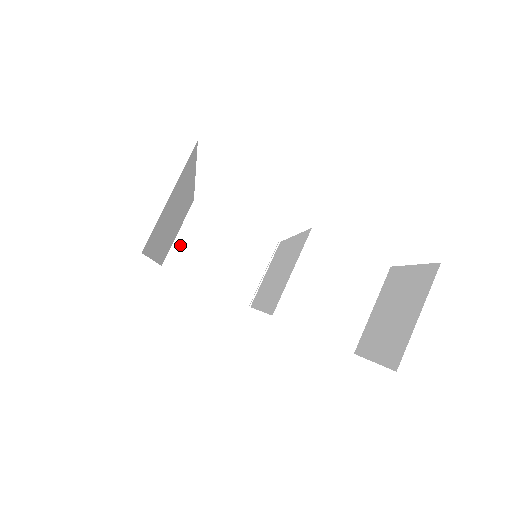
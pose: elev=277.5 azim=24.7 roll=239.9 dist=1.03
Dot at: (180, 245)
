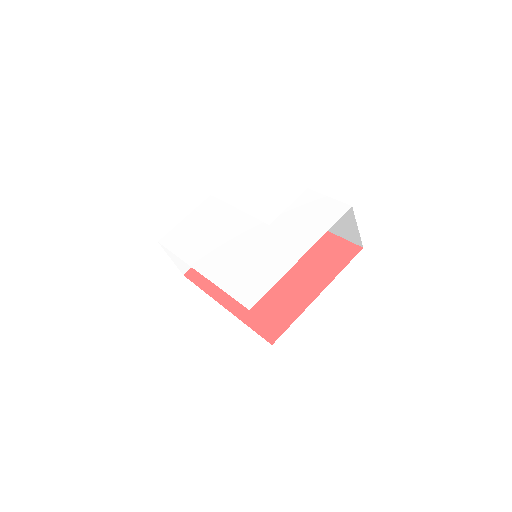
Dot at: (178, 260)
